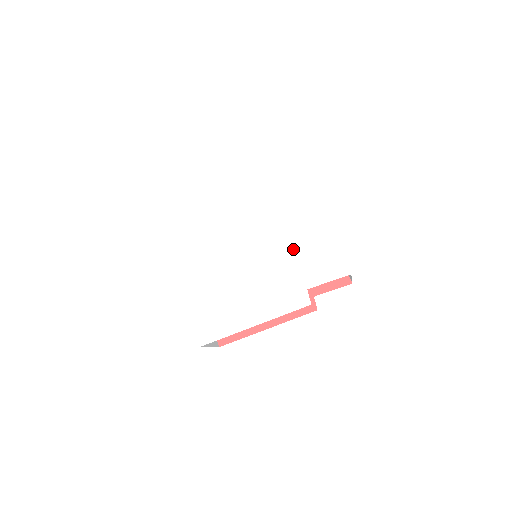
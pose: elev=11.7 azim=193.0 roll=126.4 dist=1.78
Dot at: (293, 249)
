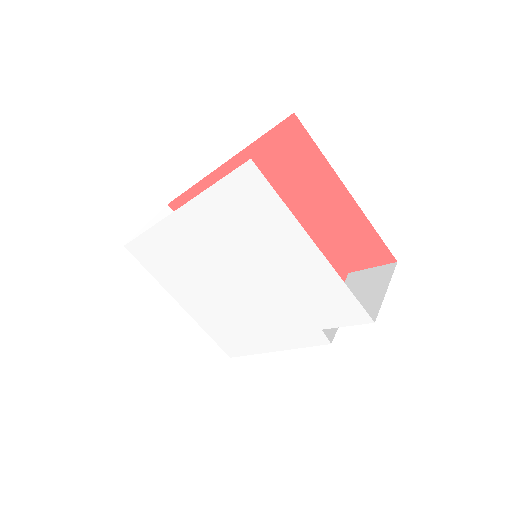
Dot at: (290, 288)
